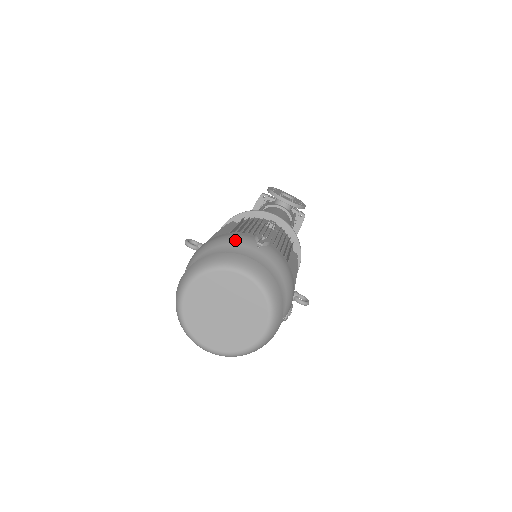
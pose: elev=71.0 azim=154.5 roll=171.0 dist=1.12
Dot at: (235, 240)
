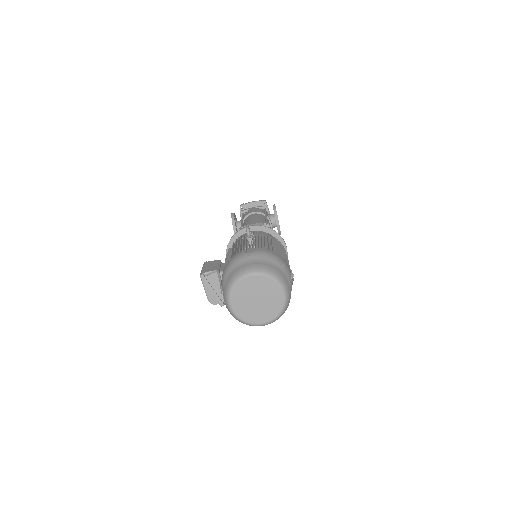
Dot at: (285, 267)
